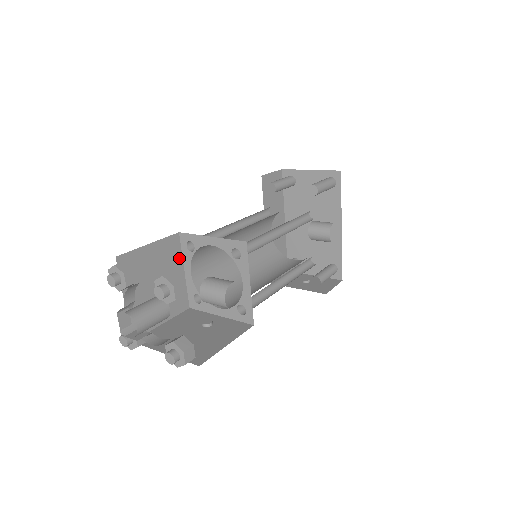
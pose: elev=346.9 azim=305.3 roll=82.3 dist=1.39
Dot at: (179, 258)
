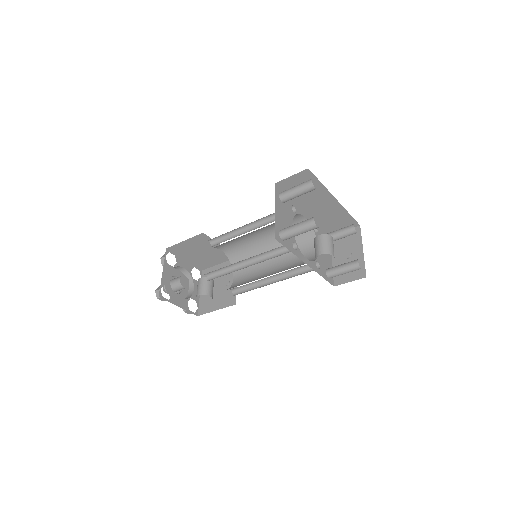
Dot at: occluded
